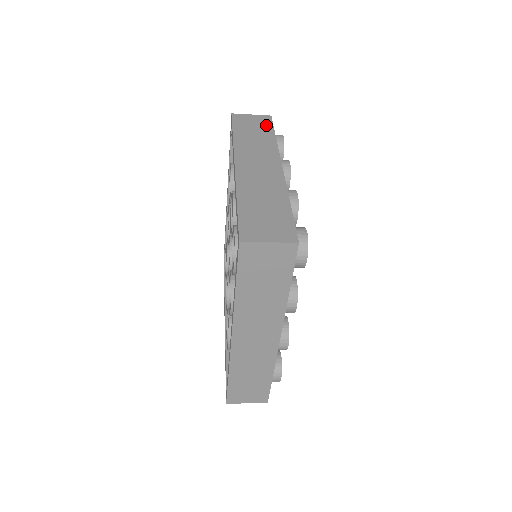
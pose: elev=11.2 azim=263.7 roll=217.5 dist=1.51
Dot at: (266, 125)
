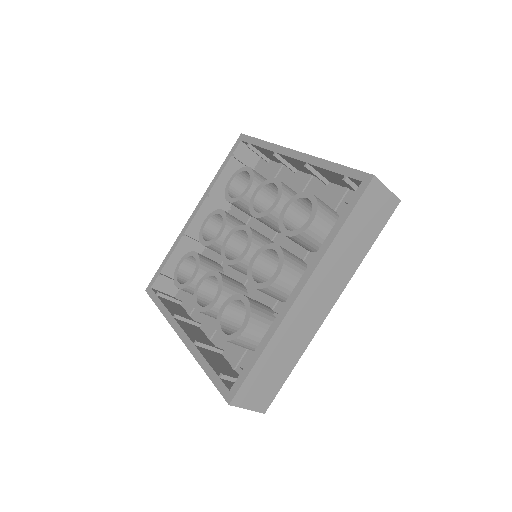
Dot at: occluded
